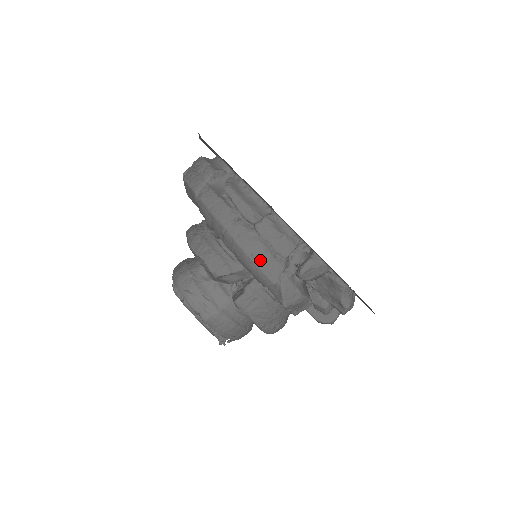
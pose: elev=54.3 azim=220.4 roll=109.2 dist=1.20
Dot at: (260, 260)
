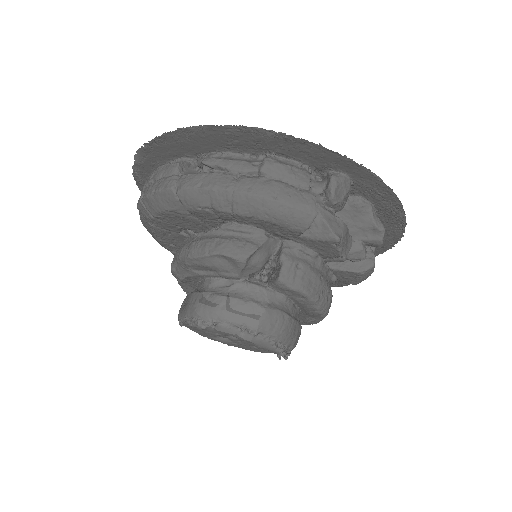
Dot at: (288, 197)
